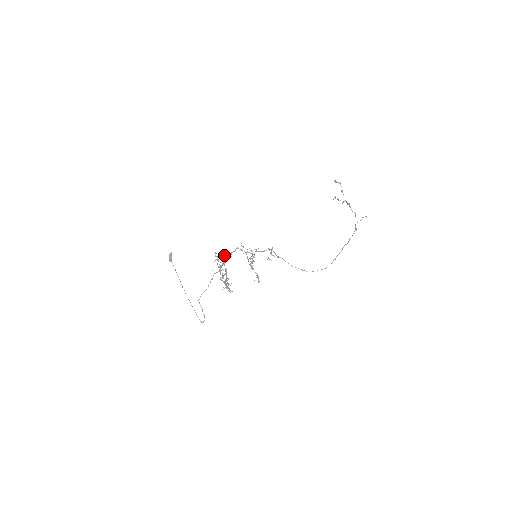
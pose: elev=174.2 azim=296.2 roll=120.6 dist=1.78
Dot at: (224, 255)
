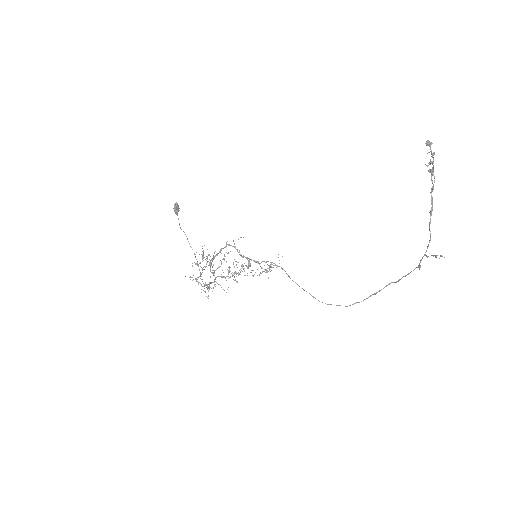
Dot at: occluded
